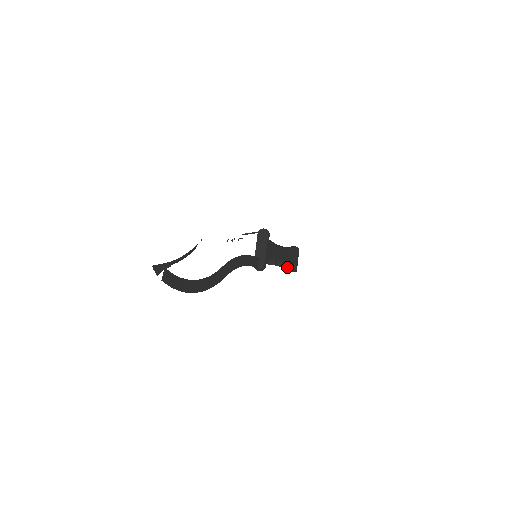
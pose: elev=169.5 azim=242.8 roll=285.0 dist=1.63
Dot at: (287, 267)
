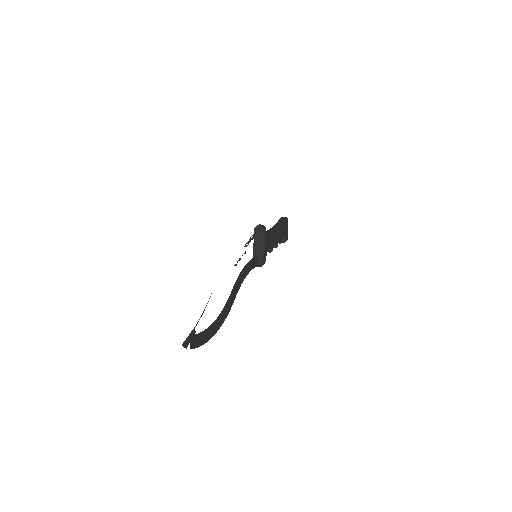
Dot at: (280, 243)
